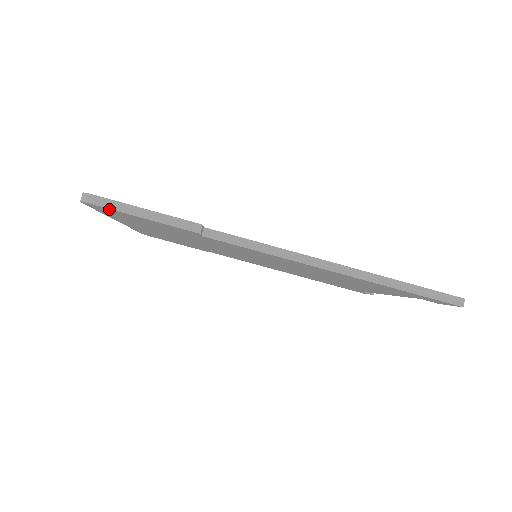
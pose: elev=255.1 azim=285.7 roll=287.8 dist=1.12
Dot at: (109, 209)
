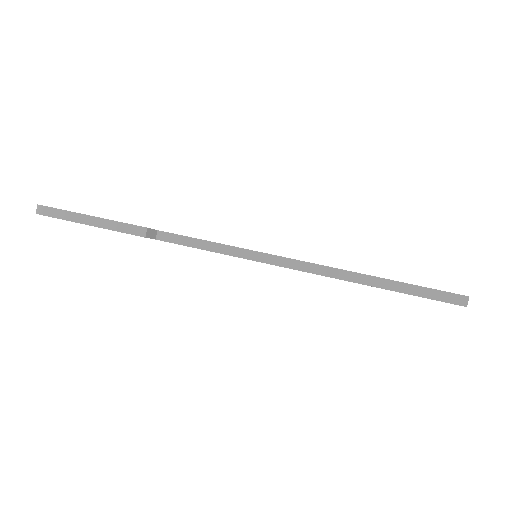
Dot at: occluded
